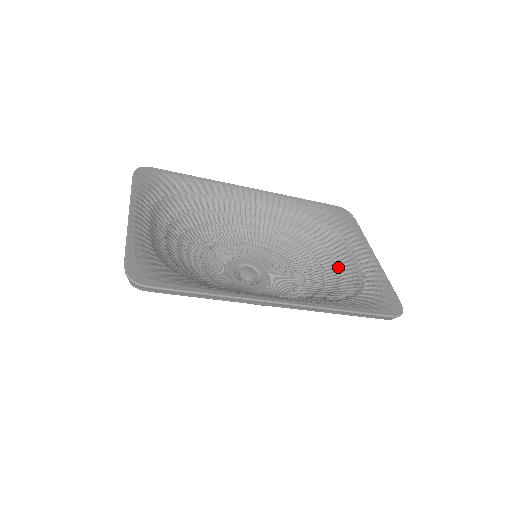
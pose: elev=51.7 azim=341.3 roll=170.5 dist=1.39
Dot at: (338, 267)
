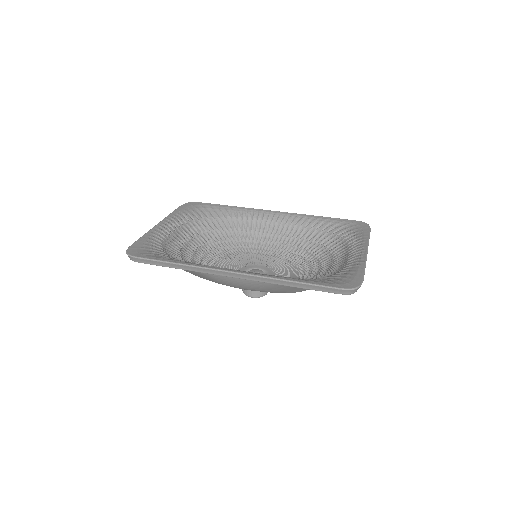
Dot at: (333, 265)
